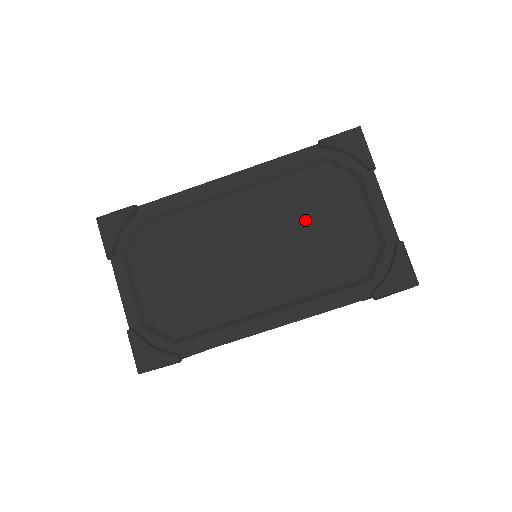
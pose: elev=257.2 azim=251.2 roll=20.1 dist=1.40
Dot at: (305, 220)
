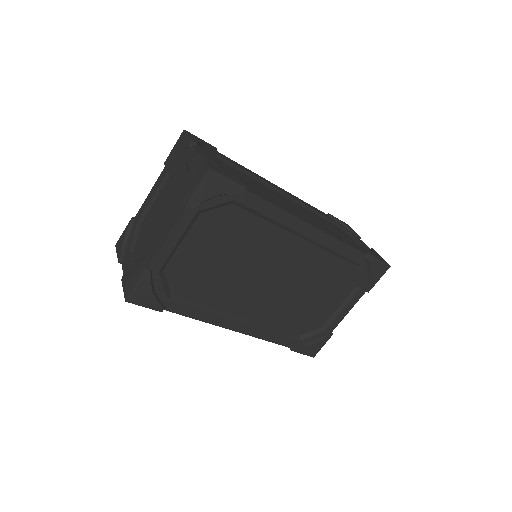
Dot at: (312, 287)
